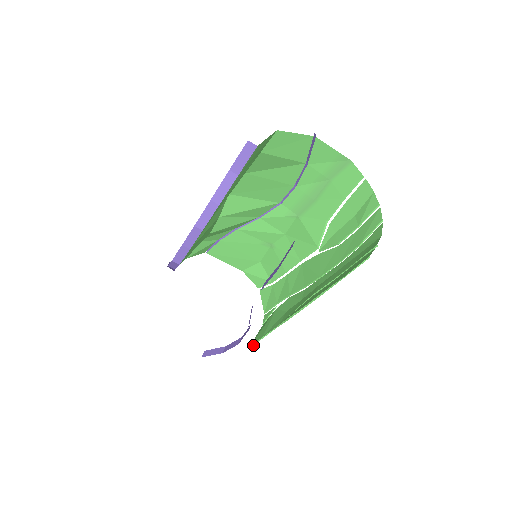
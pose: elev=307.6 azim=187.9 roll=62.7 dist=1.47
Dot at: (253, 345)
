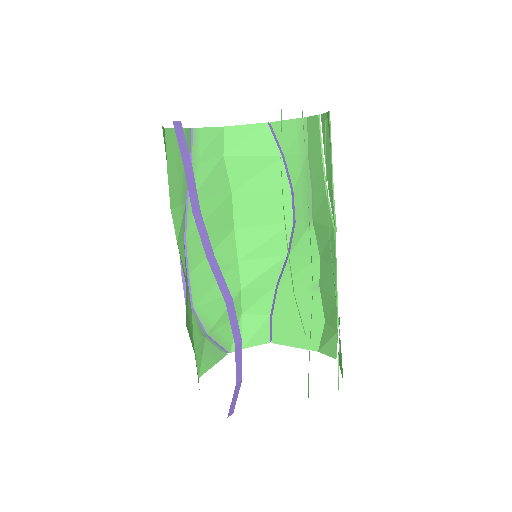
Dot at: occluded
